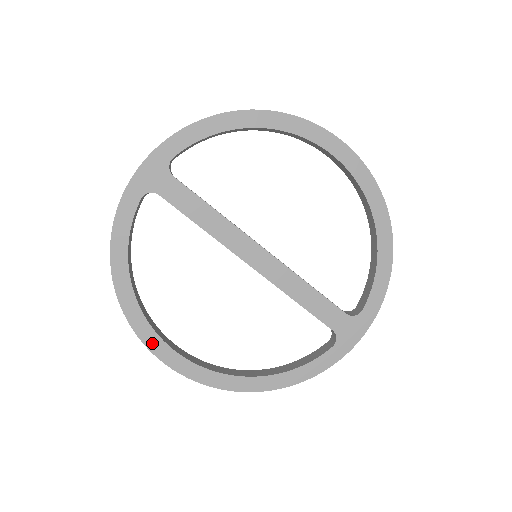
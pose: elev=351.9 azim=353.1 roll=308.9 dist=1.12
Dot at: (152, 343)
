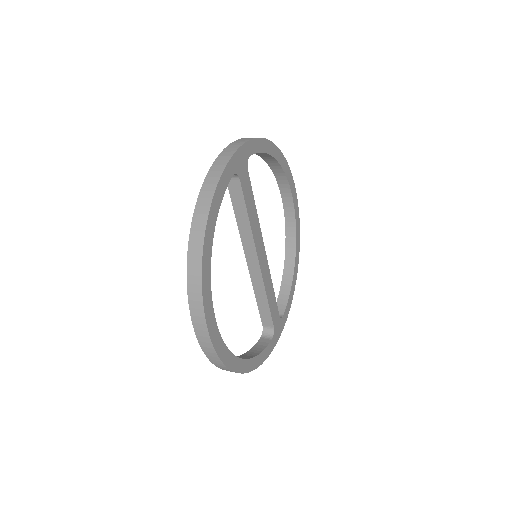
Dot at: (208, 313)
